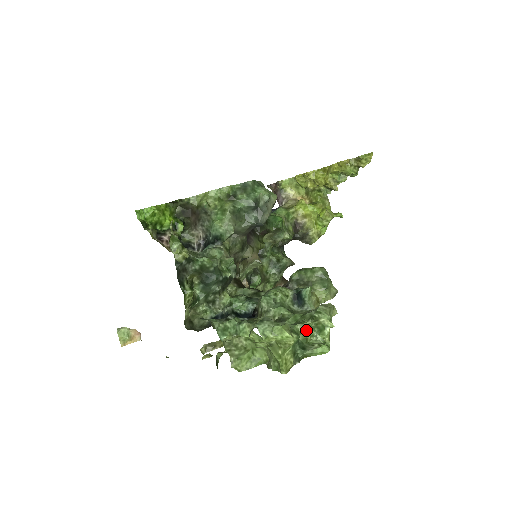
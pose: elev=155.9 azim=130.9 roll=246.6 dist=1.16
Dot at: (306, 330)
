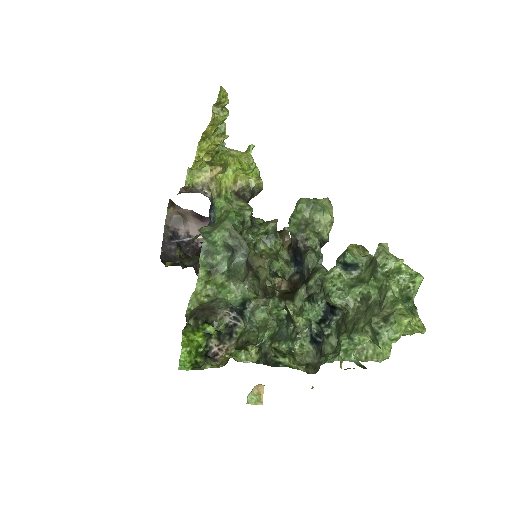
Dot at: (393, 286)
